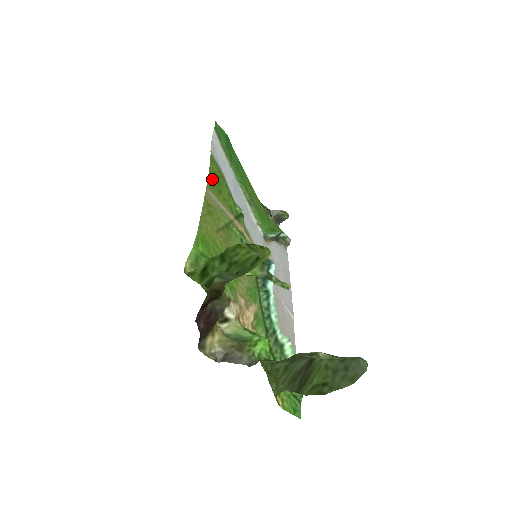
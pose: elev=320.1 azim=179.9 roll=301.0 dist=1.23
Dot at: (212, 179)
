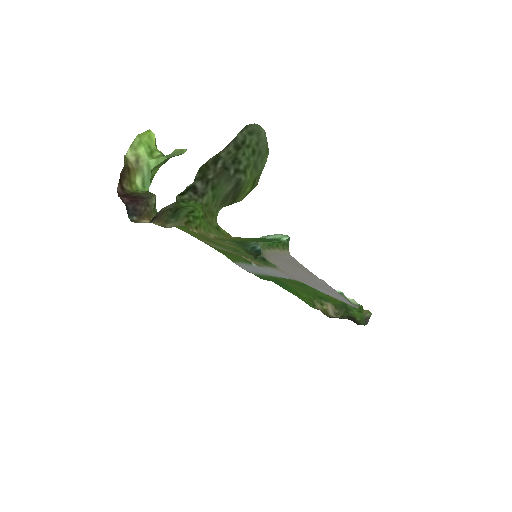
Dot at: (216, 249)
